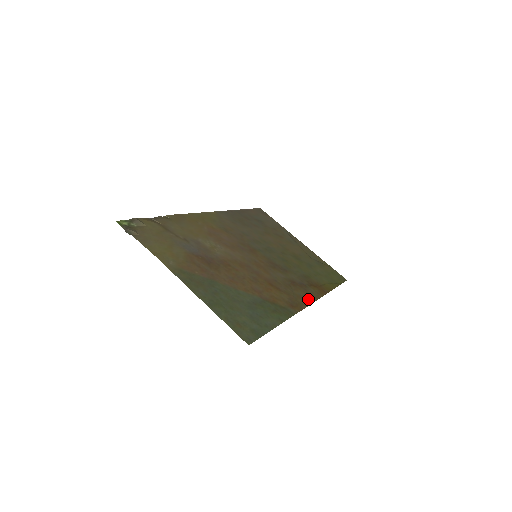
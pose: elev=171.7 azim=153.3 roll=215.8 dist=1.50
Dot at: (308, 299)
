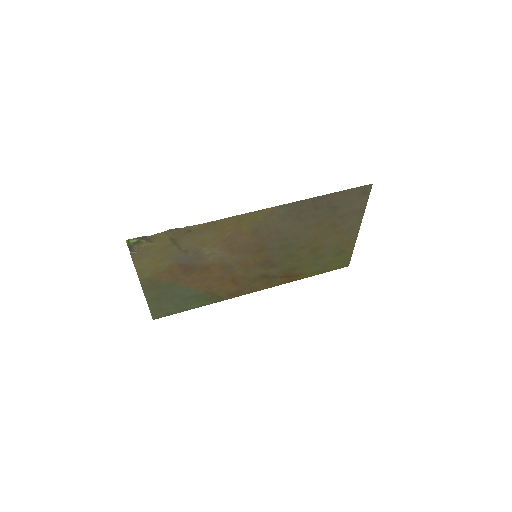
Dot at: (259, 289)
